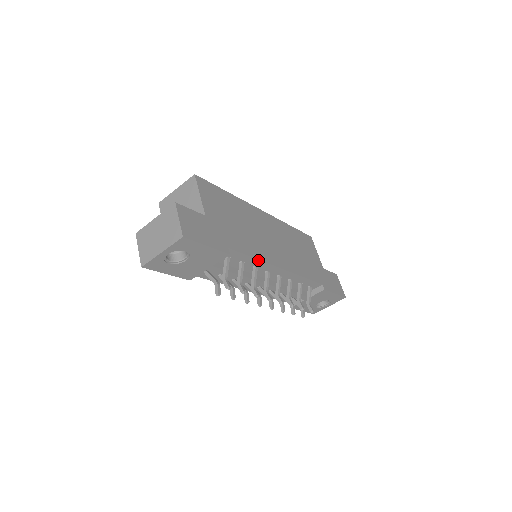
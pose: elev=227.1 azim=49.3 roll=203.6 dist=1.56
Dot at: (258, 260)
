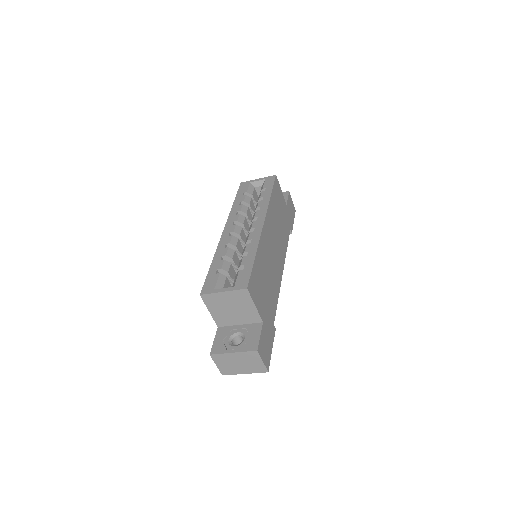
Dot at: (278, 294)
